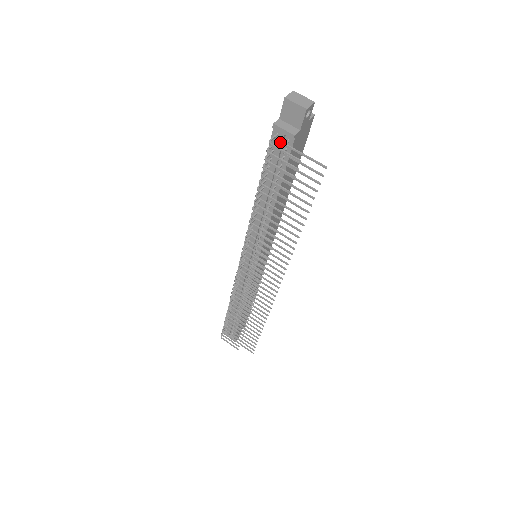
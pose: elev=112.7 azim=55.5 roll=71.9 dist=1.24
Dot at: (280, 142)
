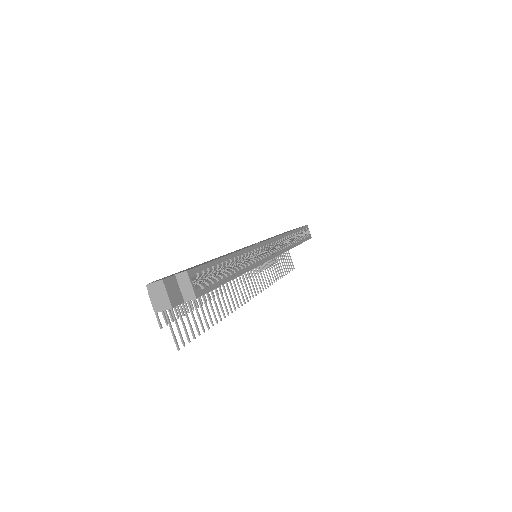
Dot at: occluded
